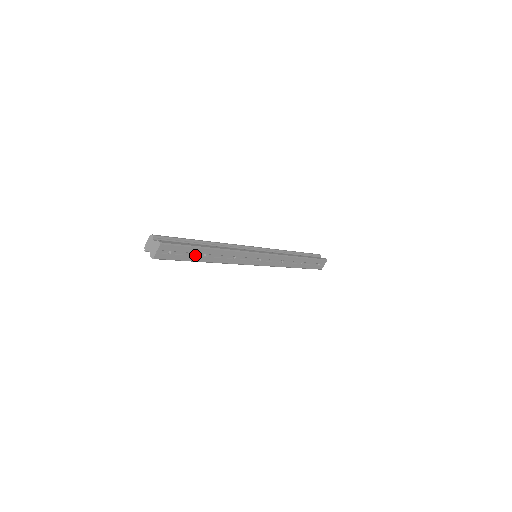
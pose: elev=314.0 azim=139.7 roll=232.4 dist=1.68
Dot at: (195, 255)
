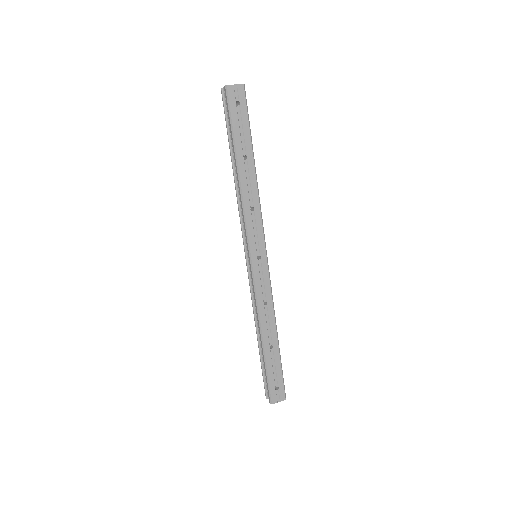
Dot at: (242, 143)
